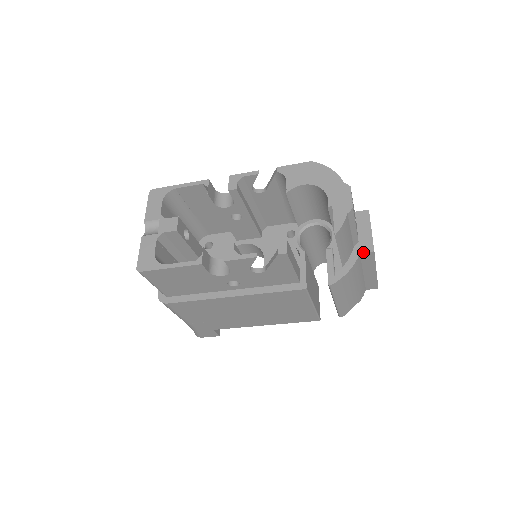
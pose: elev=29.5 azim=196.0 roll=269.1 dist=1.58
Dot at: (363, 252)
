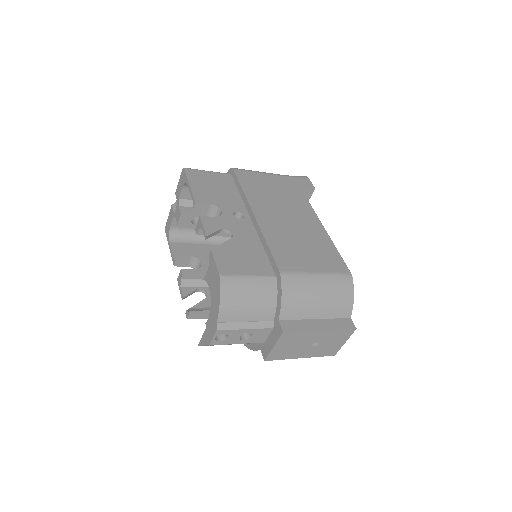
Dot at: (261, 352)
